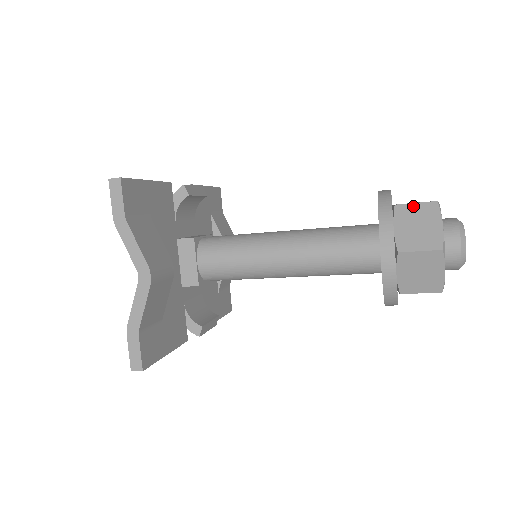
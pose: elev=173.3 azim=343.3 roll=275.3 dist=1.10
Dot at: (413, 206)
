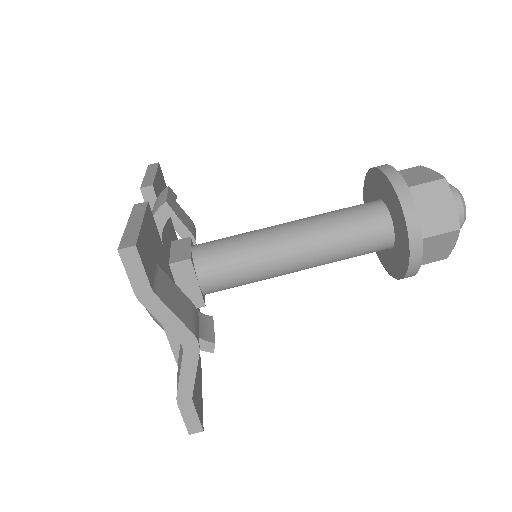
Dot at: (424, 187)
